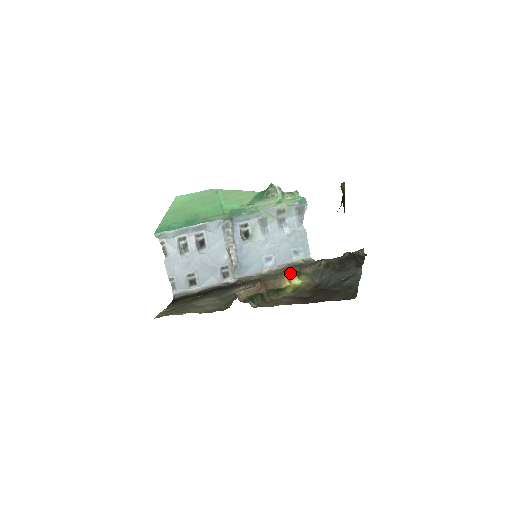
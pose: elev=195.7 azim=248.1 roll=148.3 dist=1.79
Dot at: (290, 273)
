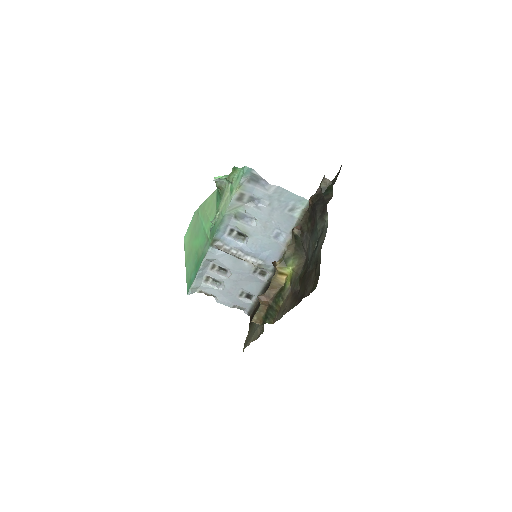
Dot at: (276, 269)
